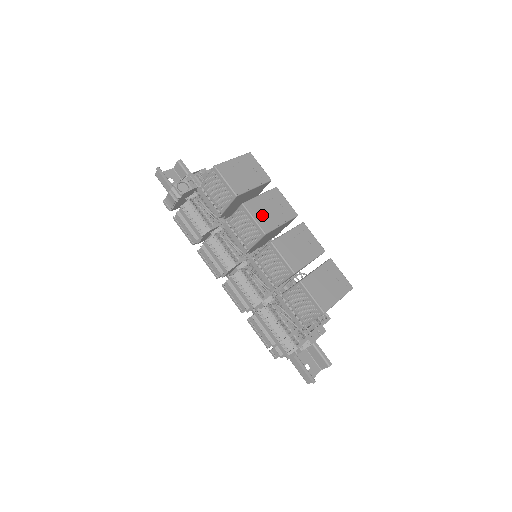
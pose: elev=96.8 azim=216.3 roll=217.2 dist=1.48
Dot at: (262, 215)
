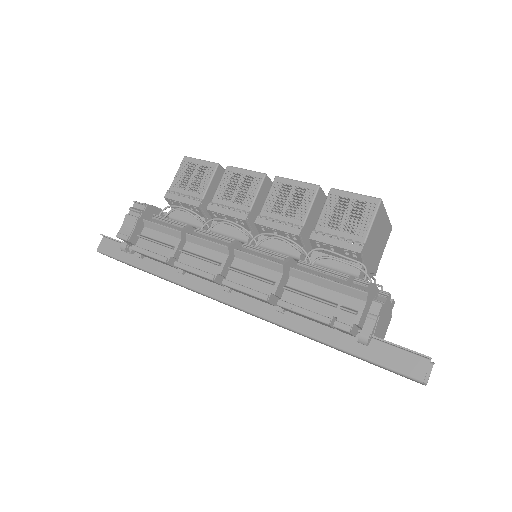
Dot at: occluded
